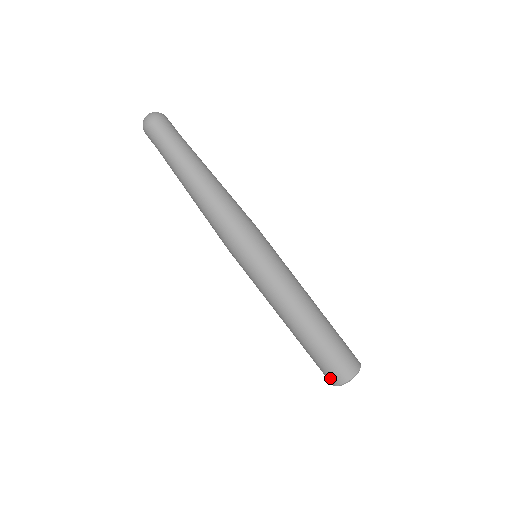
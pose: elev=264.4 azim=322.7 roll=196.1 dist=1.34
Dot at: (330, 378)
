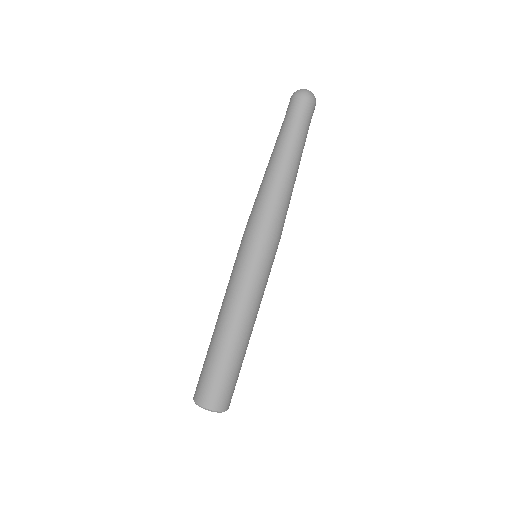
Dot at: (214, 400)
